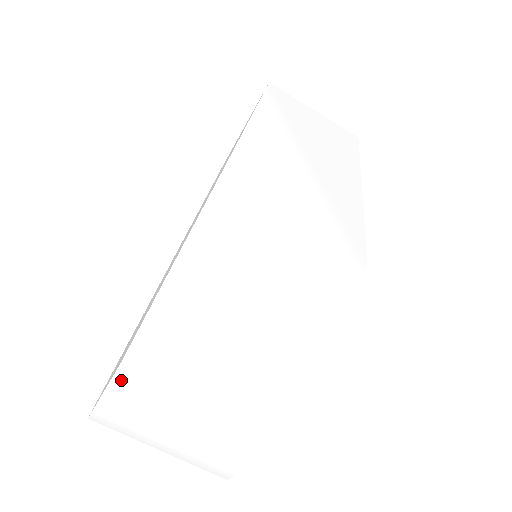
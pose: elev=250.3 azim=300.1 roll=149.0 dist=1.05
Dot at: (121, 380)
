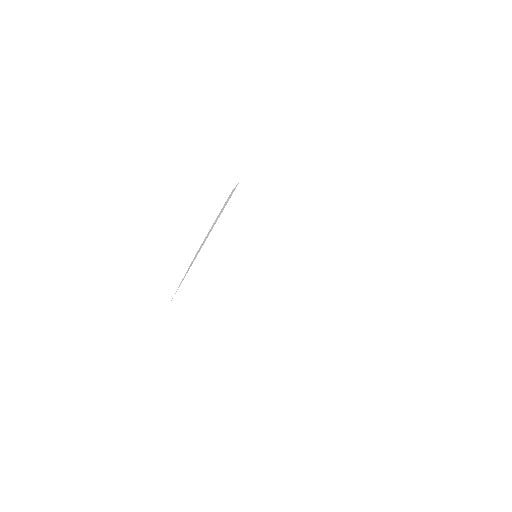
Dot at: (231, 209)
